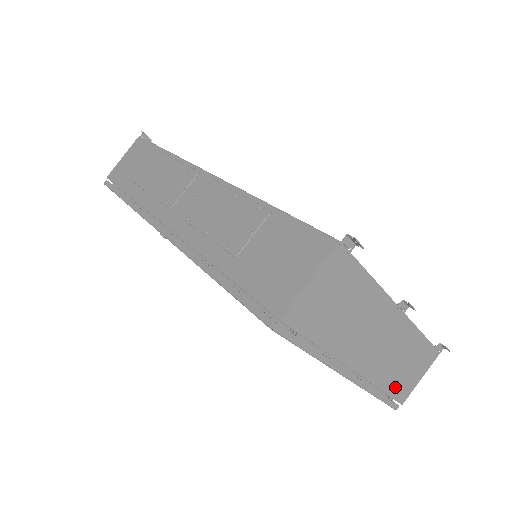
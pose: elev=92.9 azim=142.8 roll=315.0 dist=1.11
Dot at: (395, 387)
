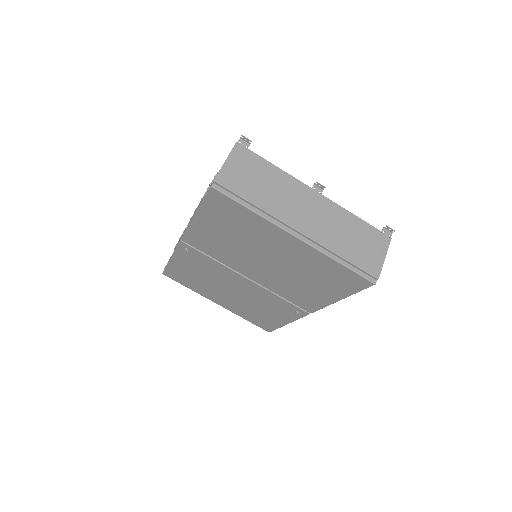
Dot at: (356, 258)
